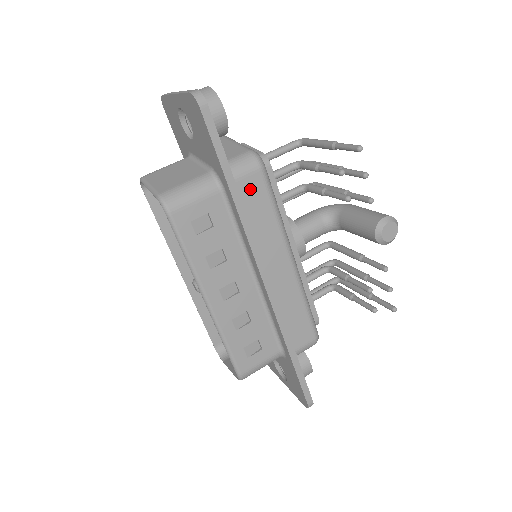
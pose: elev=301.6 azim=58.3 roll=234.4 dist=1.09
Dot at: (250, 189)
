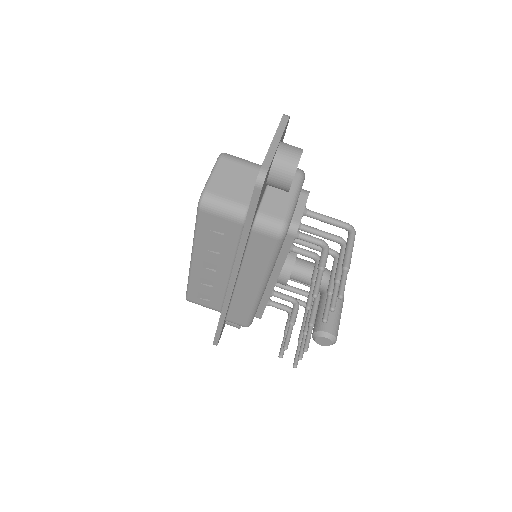
Dot at: (261, 241)
